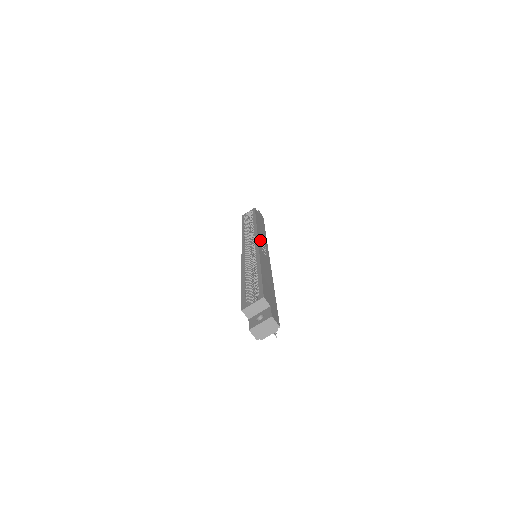
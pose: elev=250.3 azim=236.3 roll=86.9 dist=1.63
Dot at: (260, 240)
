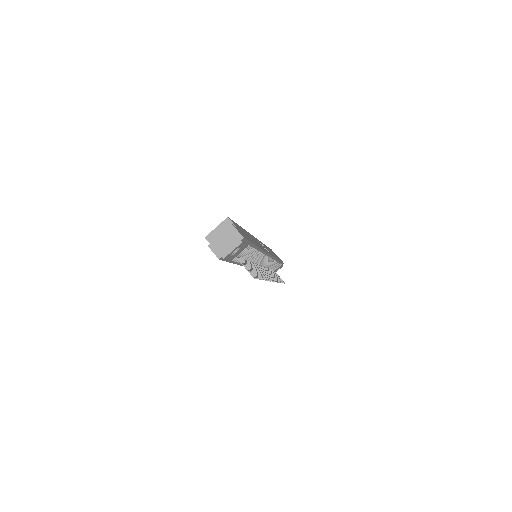
Dot at: (261, 243)
